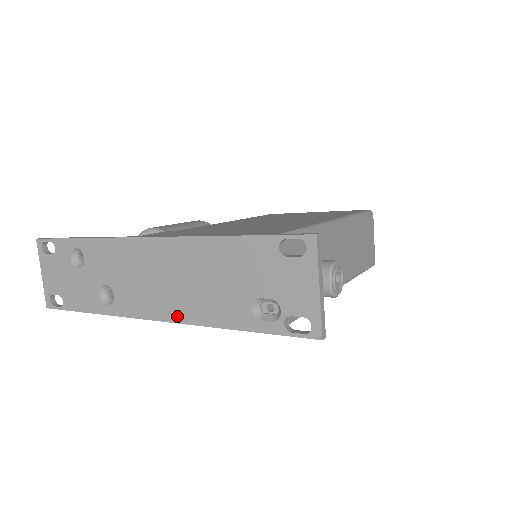
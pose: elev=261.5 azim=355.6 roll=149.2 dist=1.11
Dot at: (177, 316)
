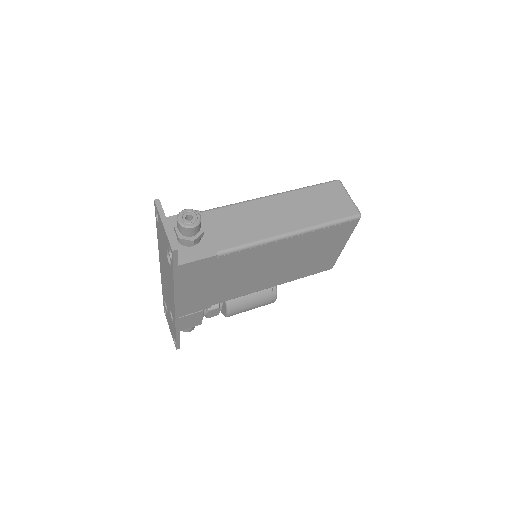
Dot at: (173, 299)
